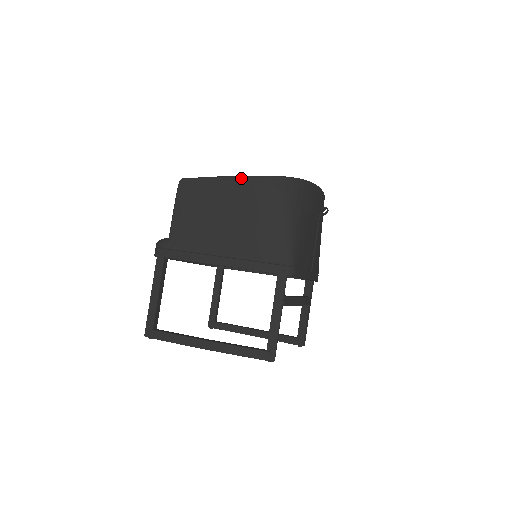
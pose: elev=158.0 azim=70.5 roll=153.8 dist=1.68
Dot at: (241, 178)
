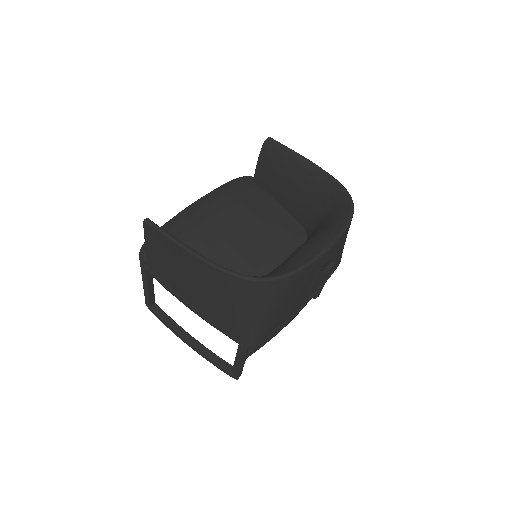
Dot at: (200, 261)
